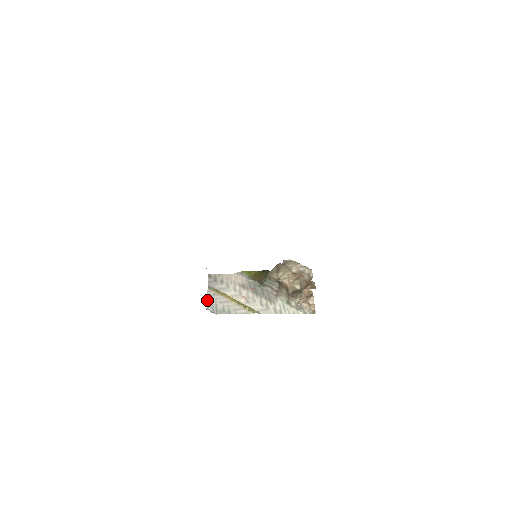
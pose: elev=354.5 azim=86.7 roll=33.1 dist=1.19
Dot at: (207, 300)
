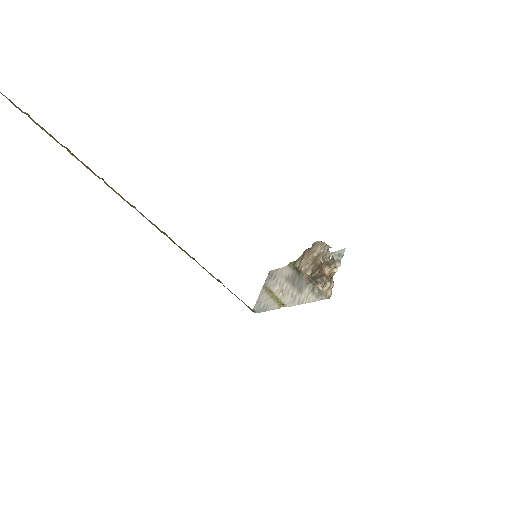
Dot at: (257, 299)
